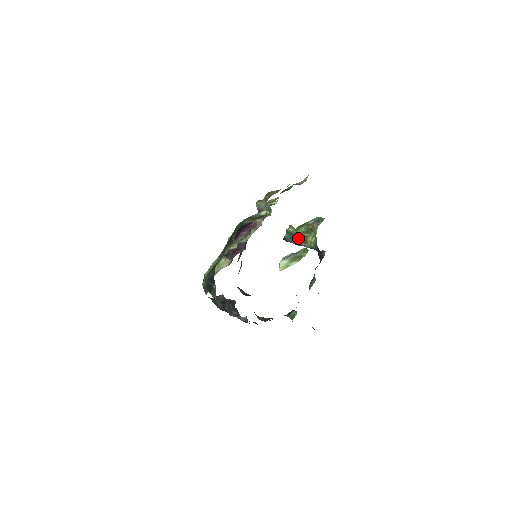
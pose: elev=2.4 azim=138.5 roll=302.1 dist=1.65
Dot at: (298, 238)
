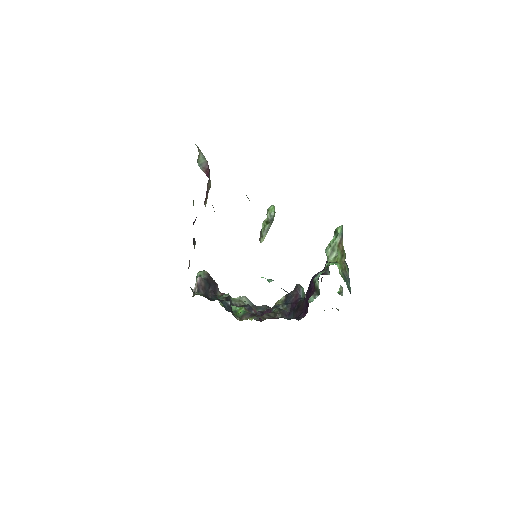
Dot at: (345, 273)
